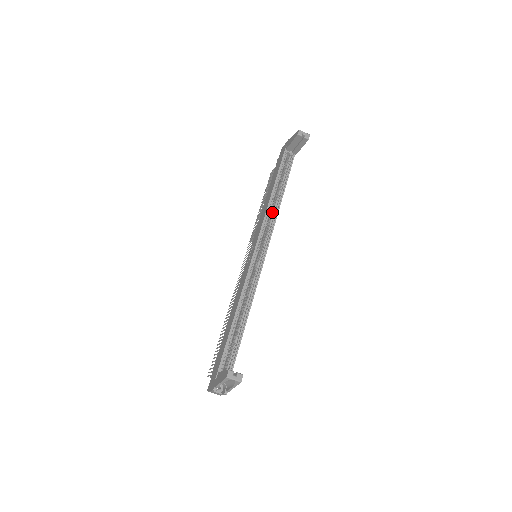
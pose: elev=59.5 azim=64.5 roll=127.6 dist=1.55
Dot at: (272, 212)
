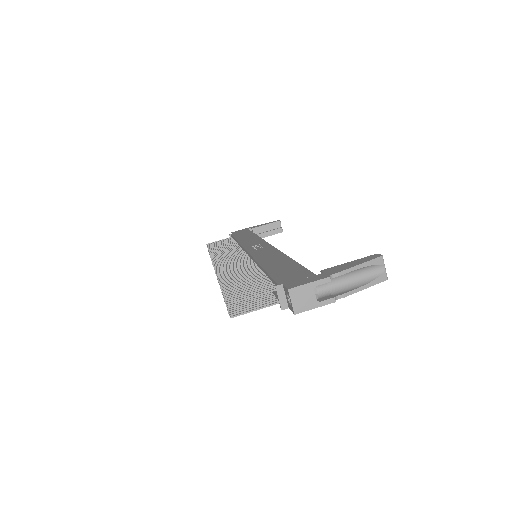
Dot at: occluded
